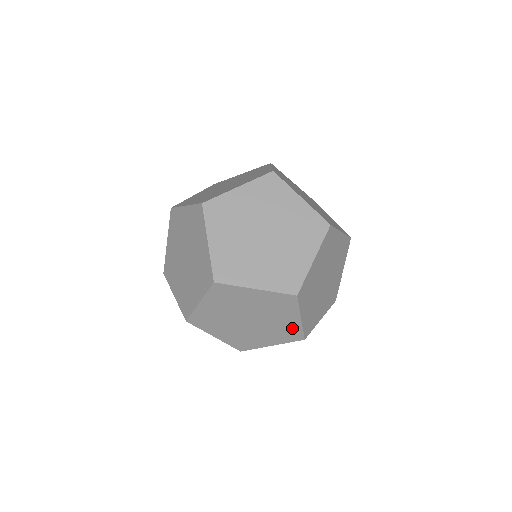
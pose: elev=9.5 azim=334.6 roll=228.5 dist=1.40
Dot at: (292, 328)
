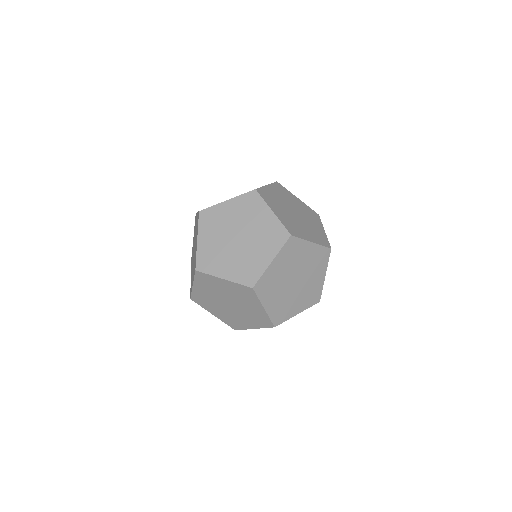
Dot at: (261, 315)
